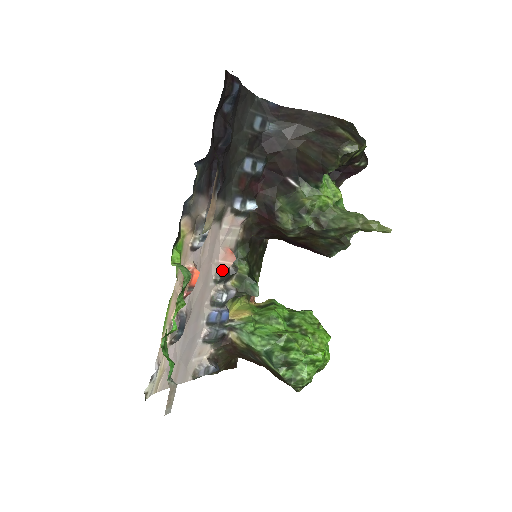
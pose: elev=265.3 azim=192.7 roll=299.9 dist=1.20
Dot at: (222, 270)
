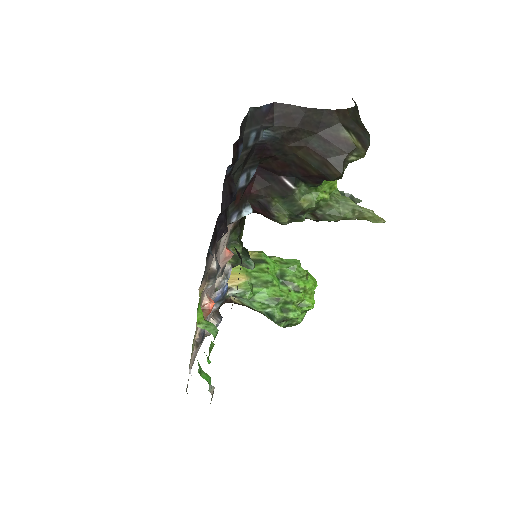
Dot at: (223, 268)
